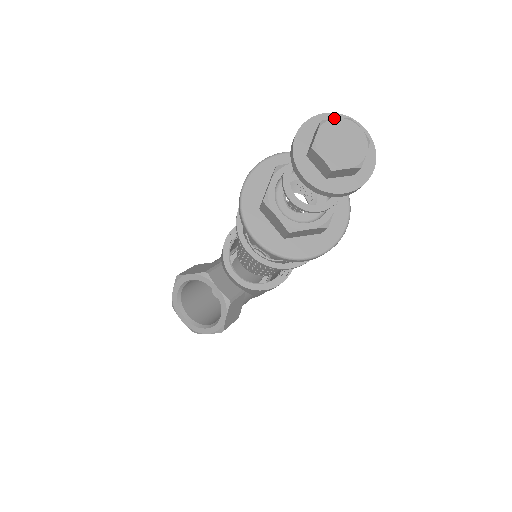
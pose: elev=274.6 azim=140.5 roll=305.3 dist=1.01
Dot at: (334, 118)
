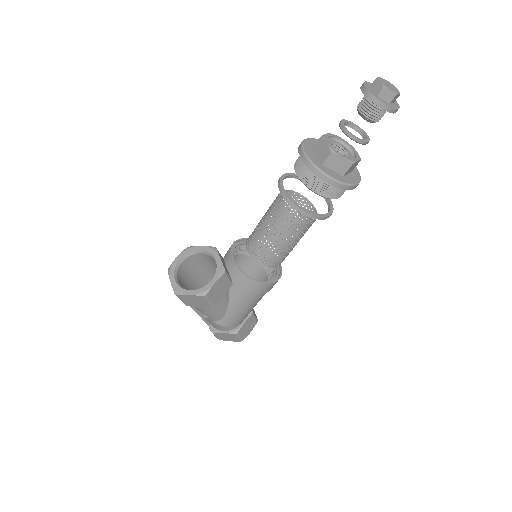
Dot at: (386, 80)
